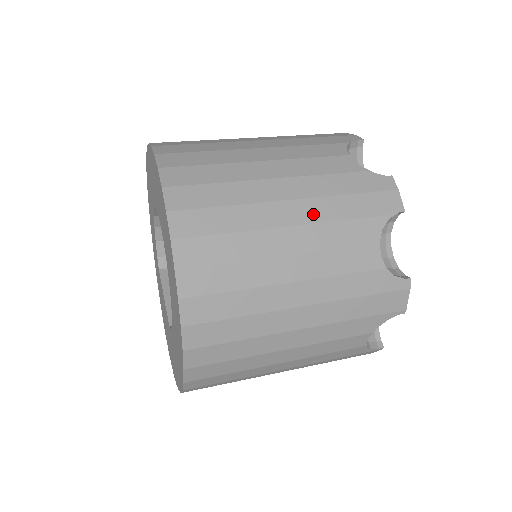
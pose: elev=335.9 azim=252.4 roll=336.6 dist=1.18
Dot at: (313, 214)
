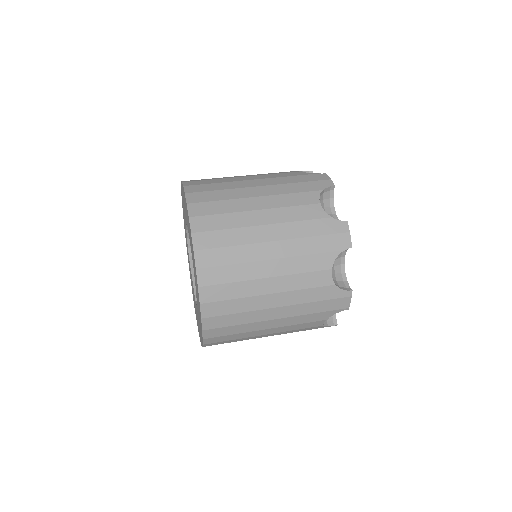
Dot at: (288, 251)
